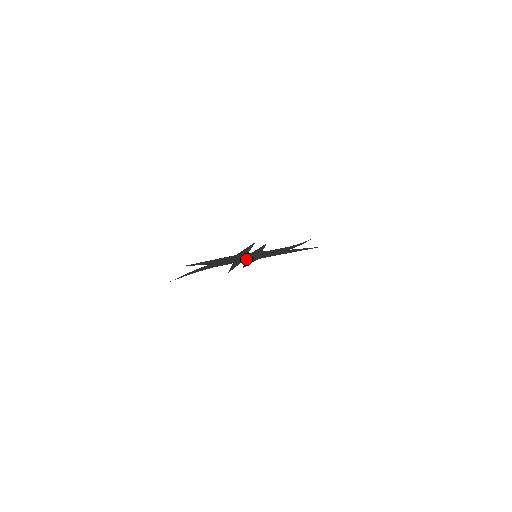
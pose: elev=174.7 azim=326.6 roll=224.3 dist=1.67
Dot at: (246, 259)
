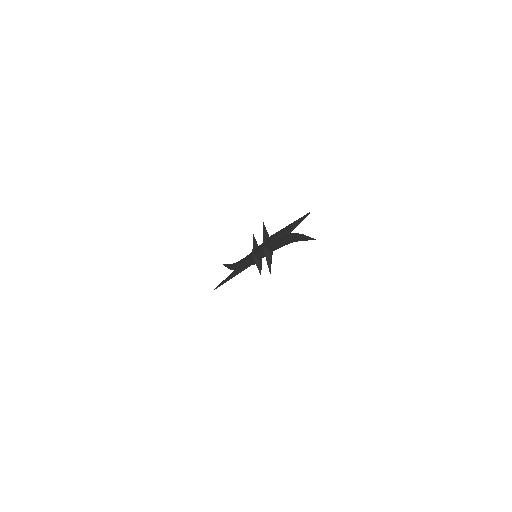
Dot at: occluded
